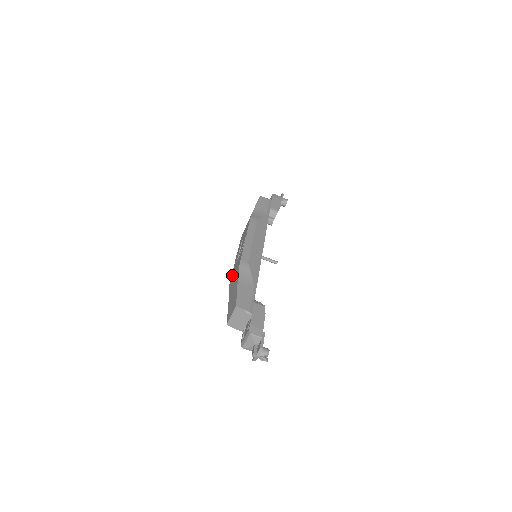
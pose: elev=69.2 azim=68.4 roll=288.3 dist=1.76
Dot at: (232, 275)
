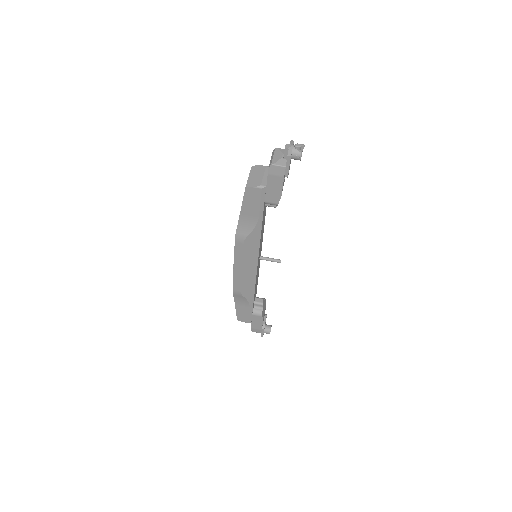
Dot at: occluded
